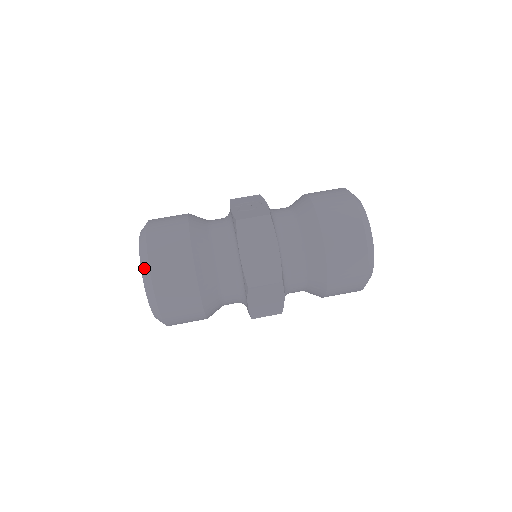
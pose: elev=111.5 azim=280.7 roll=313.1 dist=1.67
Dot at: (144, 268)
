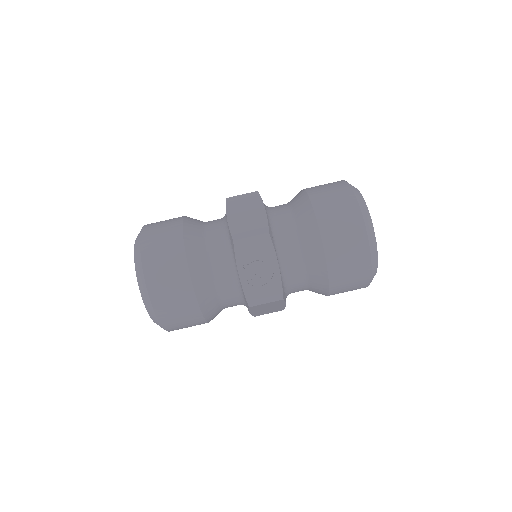
Dot at: occluded
